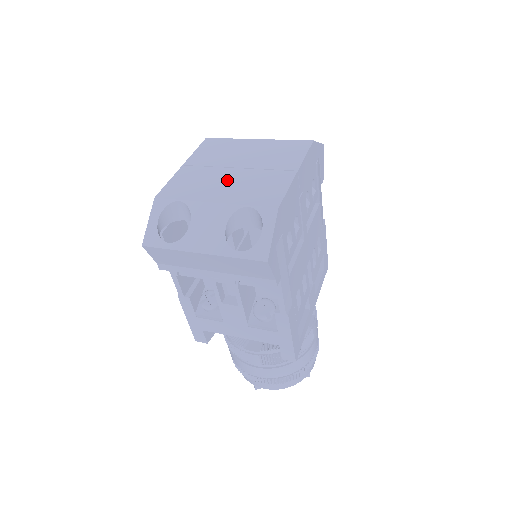
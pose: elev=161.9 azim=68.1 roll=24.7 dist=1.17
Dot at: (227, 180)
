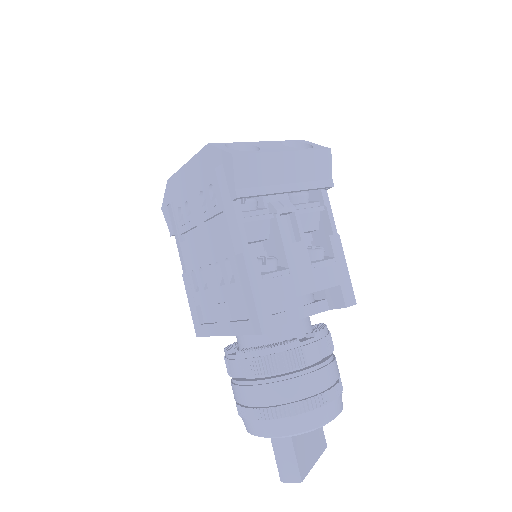
Dot at: occluded
